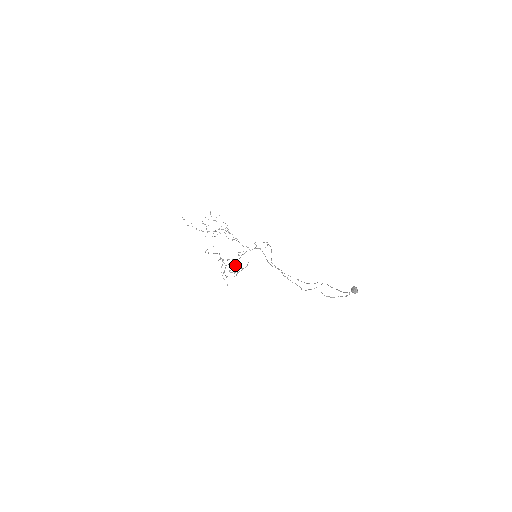
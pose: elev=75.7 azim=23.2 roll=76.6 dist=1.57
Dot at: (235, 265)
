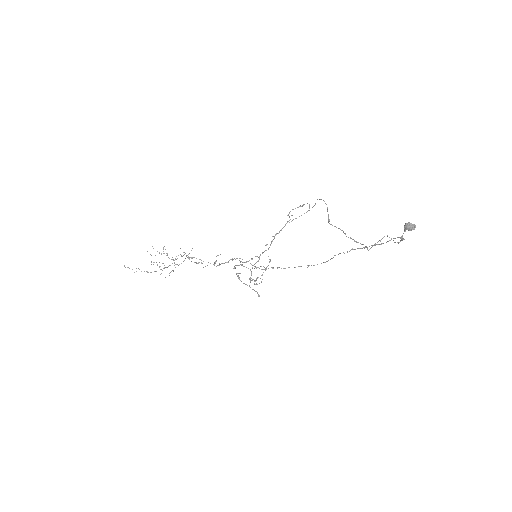
Dot at: (254, 268)
